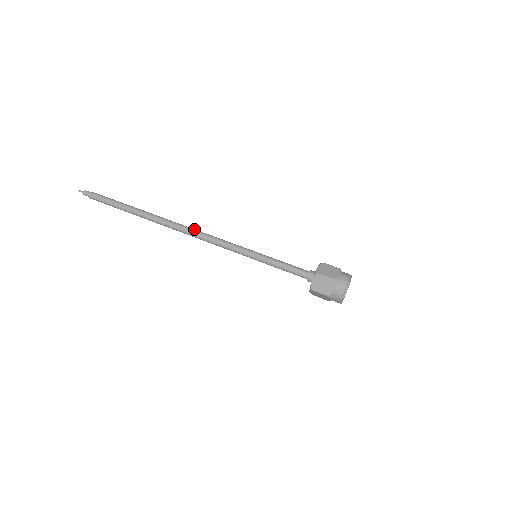
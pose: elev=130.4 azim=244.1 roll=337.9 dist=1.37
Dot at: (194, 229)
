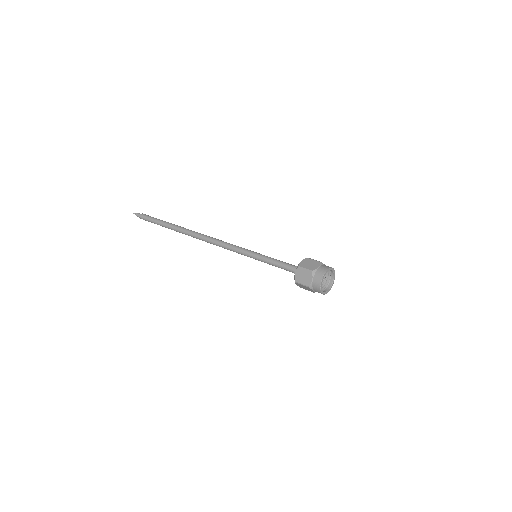
Dot at: (210, 237)
